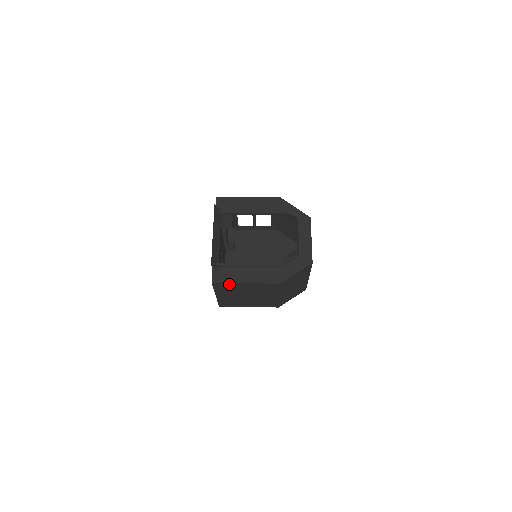
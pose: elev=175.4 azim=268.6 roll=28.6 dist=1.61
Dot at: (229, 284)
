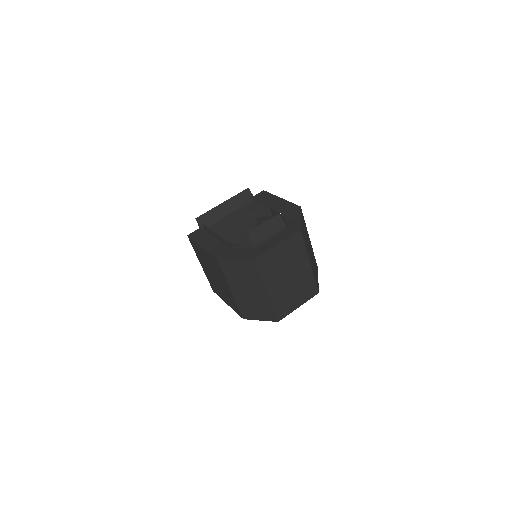
Dot at: (195, 243)
